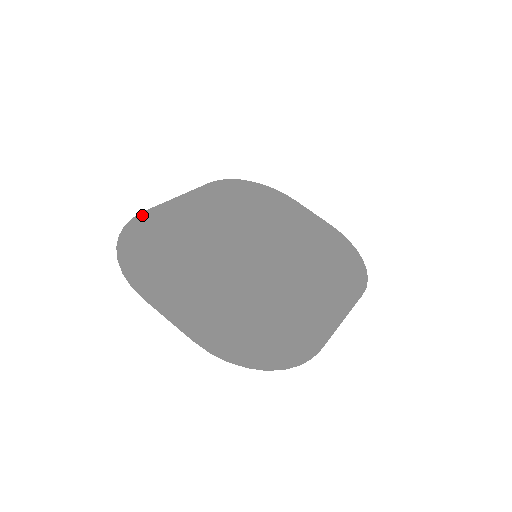
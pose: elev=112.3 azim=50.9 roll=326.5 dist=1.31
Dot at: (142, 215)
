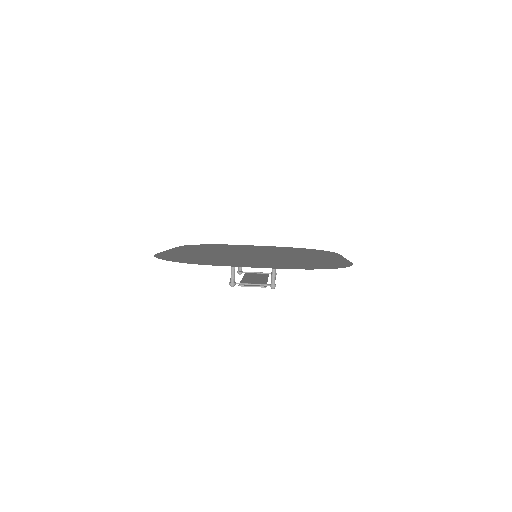
Dot at: (158, 254)
